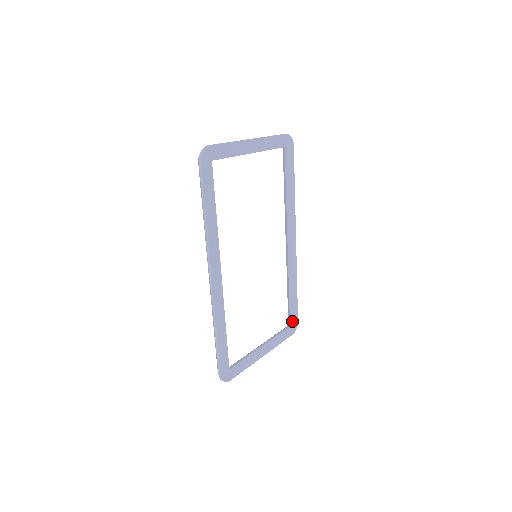
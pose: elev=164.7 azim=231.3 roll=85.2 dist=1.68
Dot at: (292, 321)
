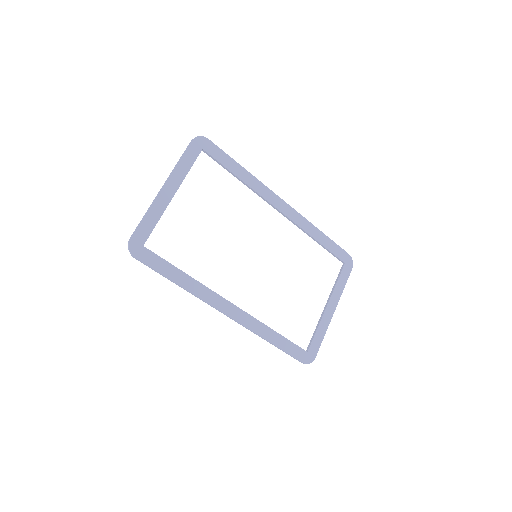
Dot at: (342, 260)
